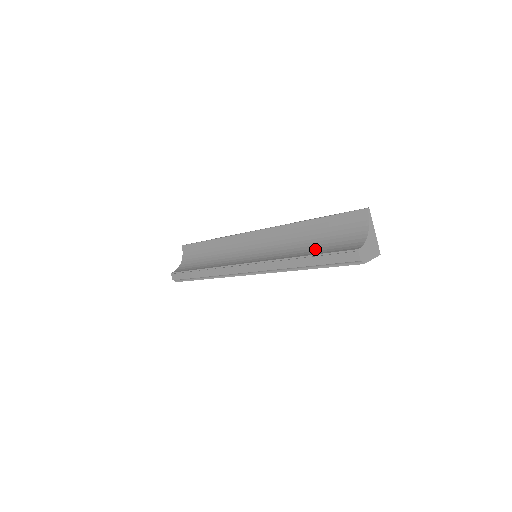
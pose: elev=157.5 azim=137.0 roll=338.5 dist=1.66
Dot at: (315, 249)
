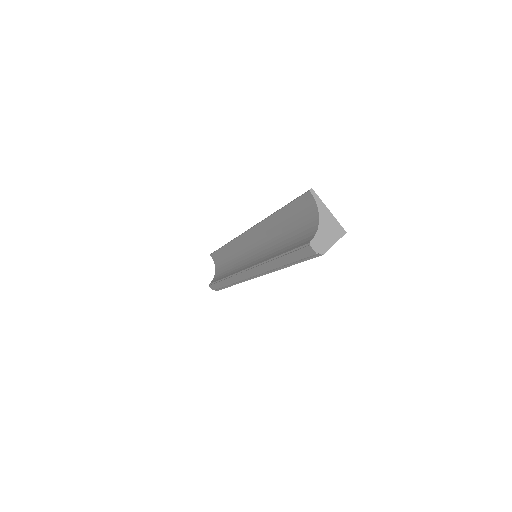
Dot at: (286, 245)
